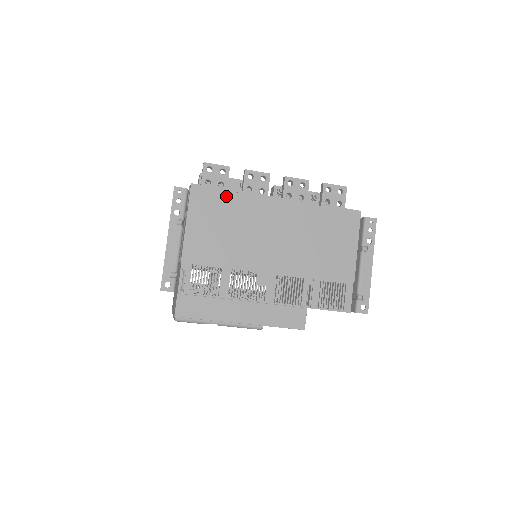
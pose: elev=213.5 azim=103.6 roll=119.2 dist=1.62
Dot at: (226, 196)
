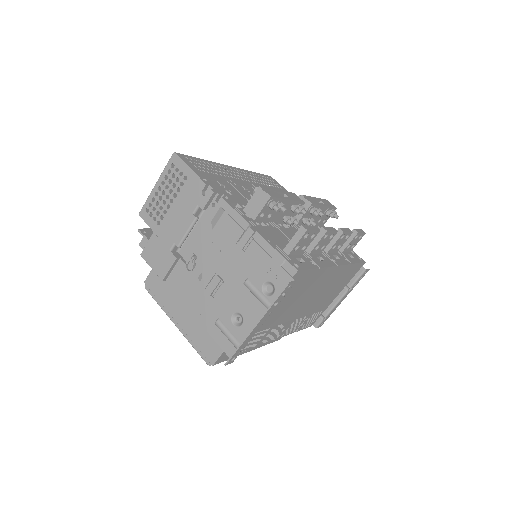
Dot at: (311, 274)
